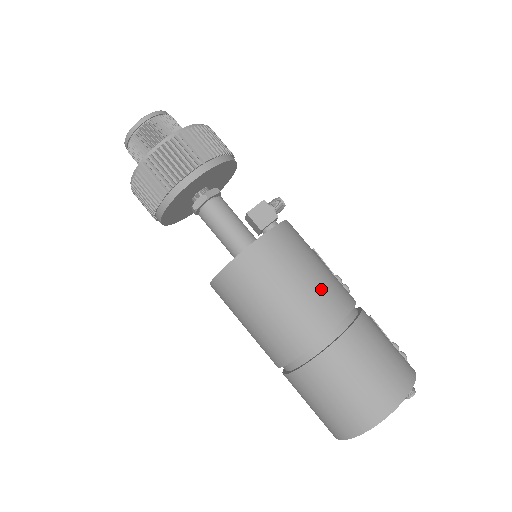
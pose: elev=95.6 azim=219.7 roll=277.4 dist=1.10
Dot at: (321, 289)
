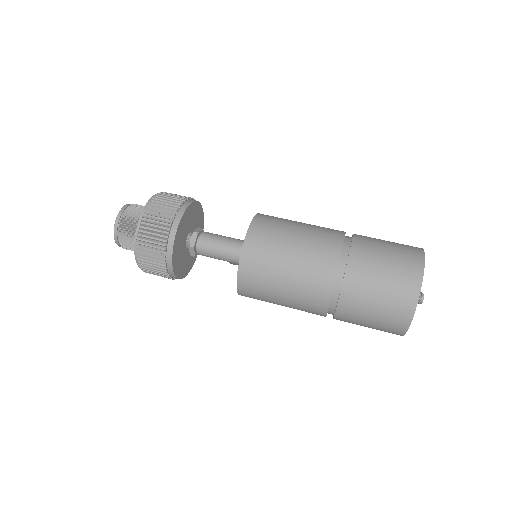
Dot at: occluded
